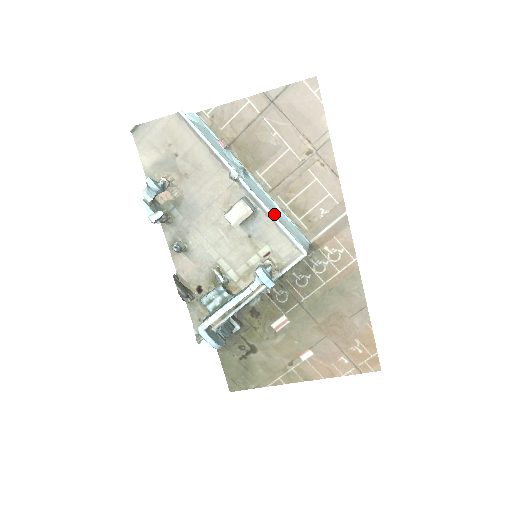
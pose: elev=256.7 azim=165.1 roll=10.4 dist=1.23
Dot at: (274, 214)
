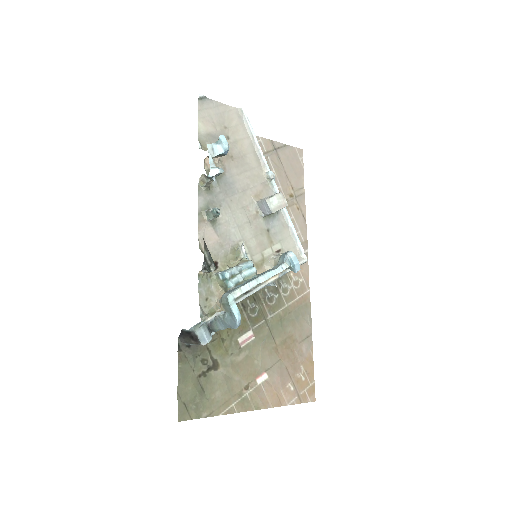
Dot at: (289, 219)
